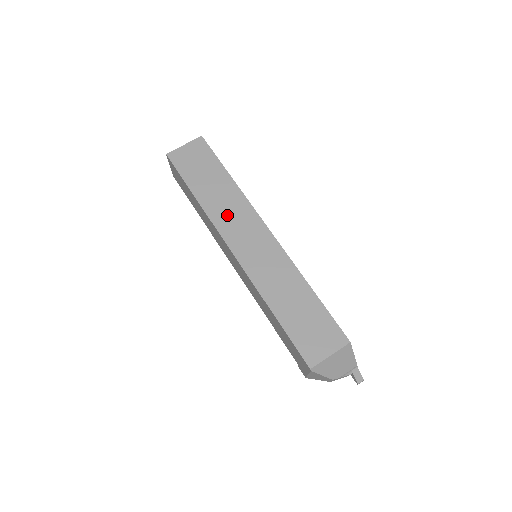
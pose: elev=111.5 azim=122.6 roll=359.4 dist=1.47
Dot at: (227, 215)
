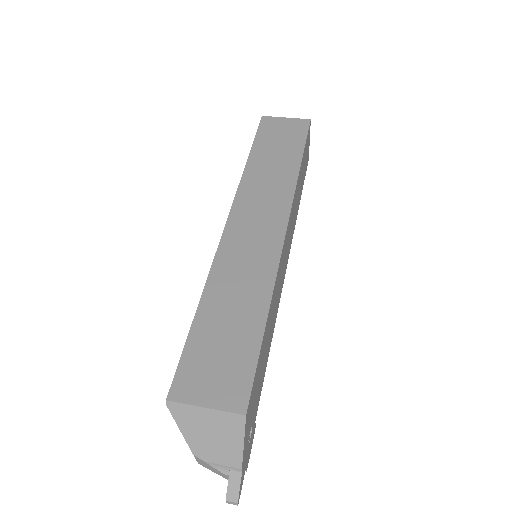
Dot at: (259, 190)
